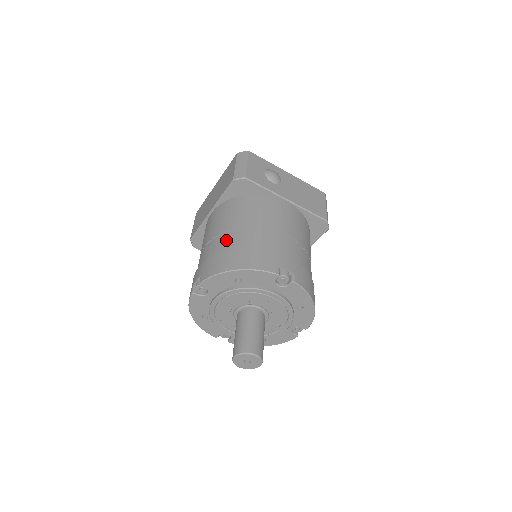
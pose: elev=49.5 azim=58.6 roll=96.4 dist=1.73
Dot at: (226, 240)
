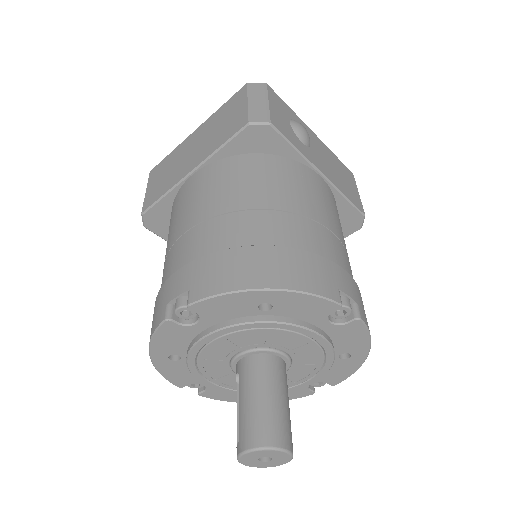
Dot at: (237, 227)
